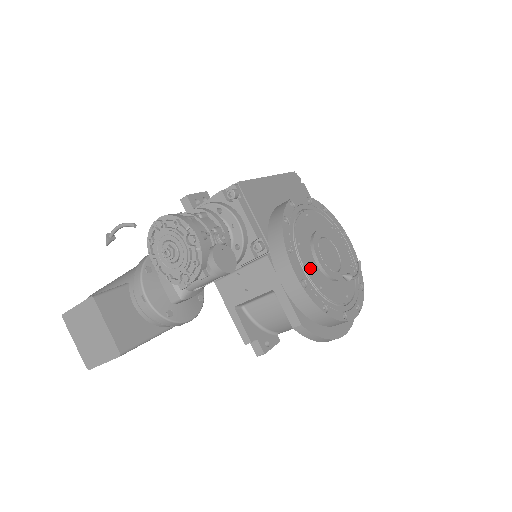
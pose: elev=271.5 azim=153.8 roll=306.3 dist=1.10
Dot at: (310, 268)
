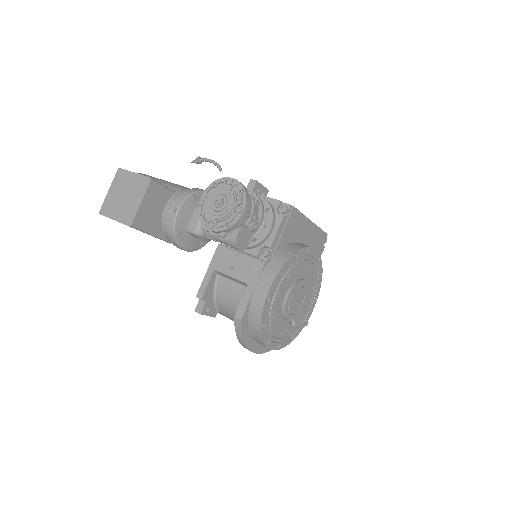
Dot at: (280, 295)
